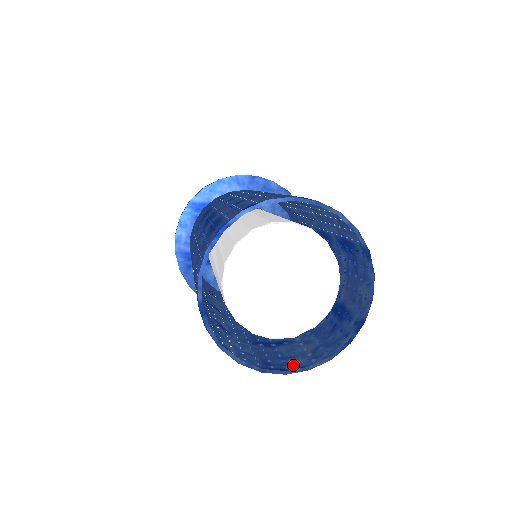
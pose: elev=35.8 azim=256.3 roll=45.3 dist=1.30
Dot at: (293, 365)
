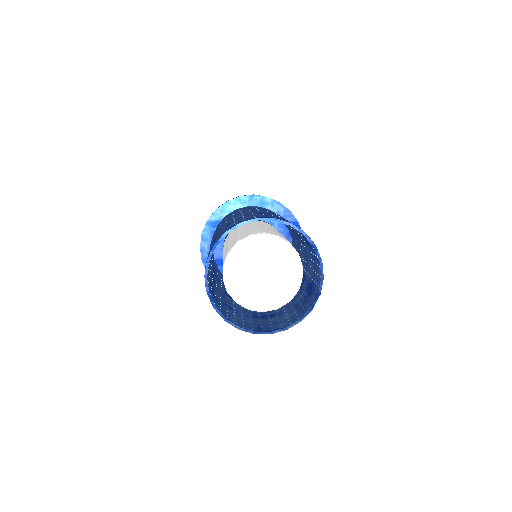
Dot at: (277, 328)
